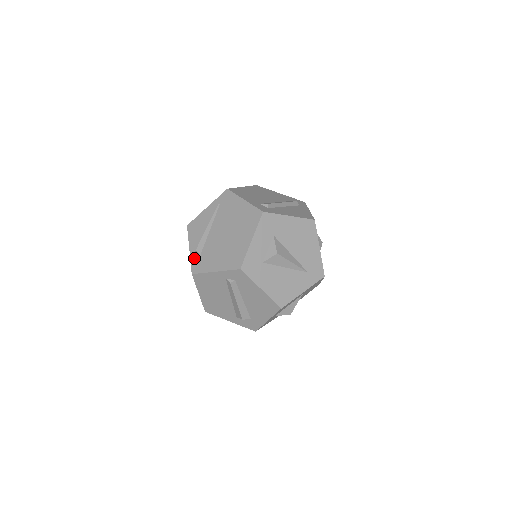
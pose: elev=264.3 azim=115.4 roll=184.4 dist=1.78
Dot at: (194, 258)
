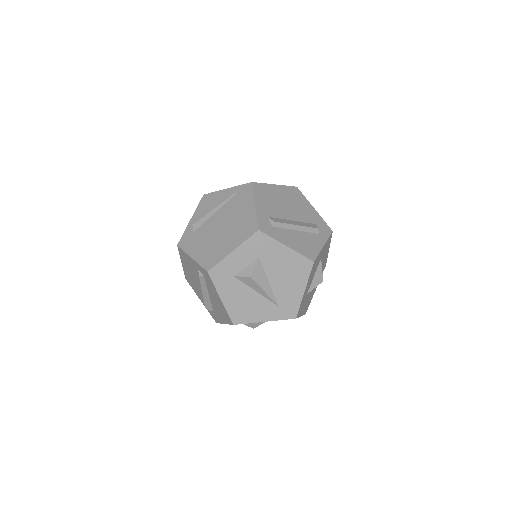
Dot at: (188, 231)
